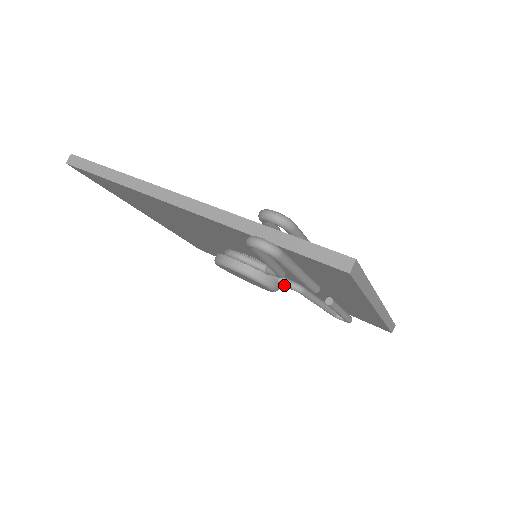
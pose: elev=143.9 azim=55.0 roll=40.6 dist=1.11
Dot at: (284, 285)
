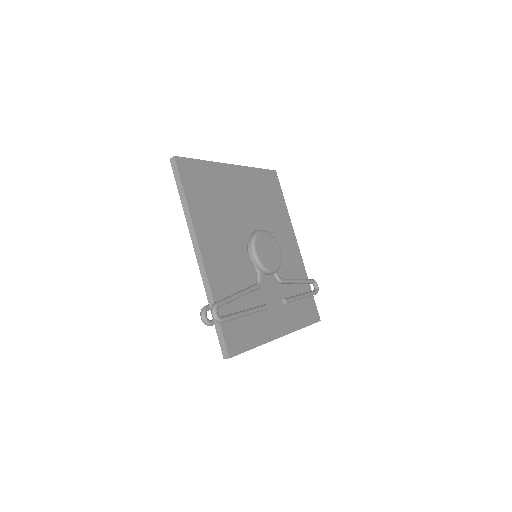
Dot at: occluded
